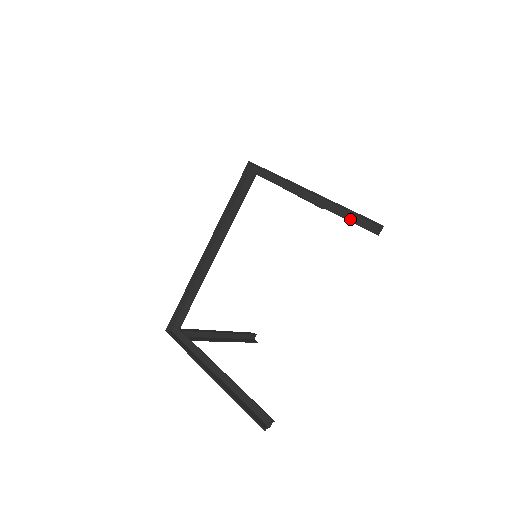
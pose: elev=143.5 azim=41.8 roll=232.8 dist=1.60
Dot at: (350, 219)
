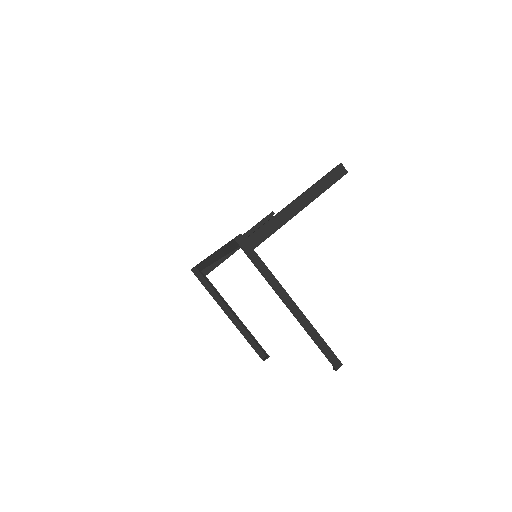
Dot at: occluded
